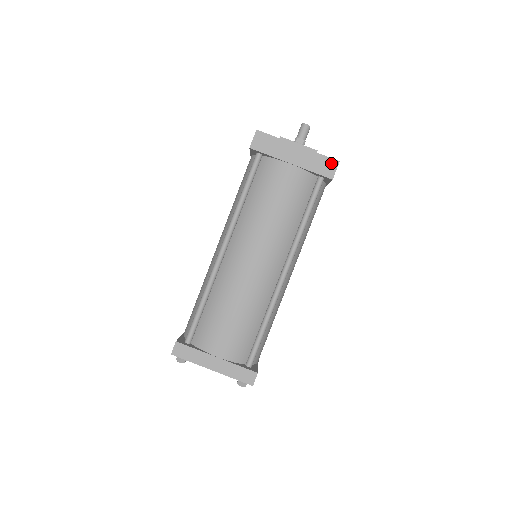
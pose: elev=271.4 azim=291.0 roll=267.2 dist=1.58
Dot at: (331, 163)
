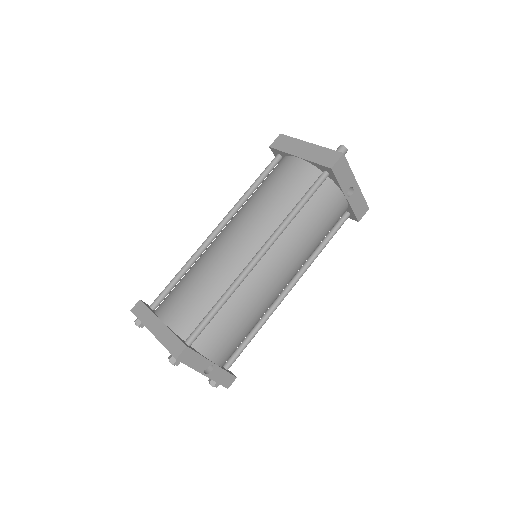
Dot at: (335, 155)
